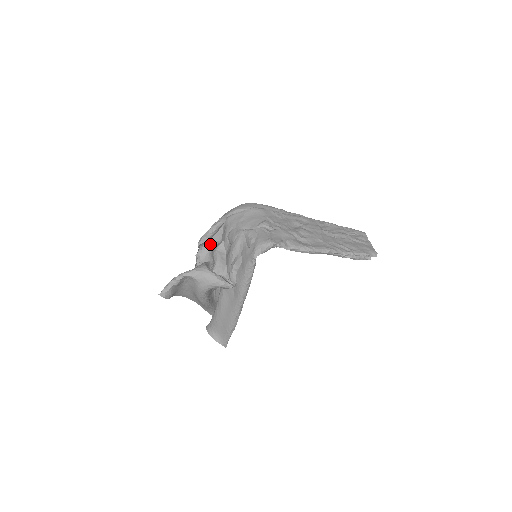
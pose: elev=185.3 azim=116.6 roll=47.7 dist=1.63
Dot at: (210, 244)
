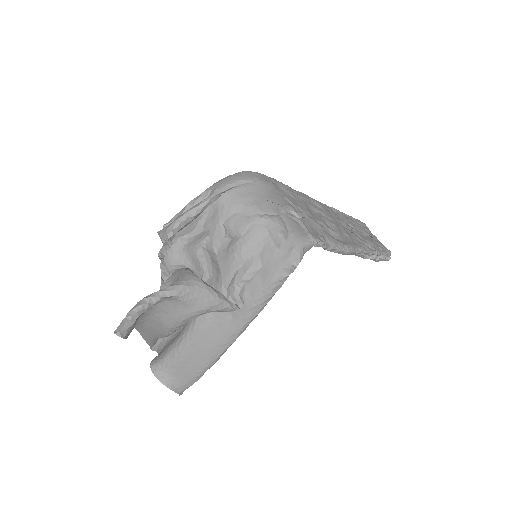
Dot at: (180, 235)
